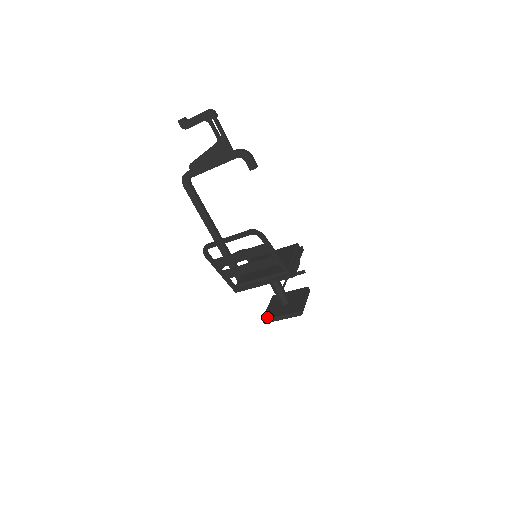
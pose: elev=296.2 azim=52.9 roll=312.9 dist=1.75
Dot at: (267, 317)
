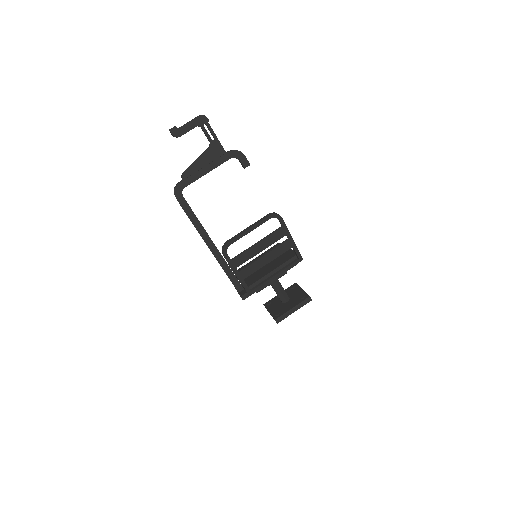
Dot at: (279, 316)
